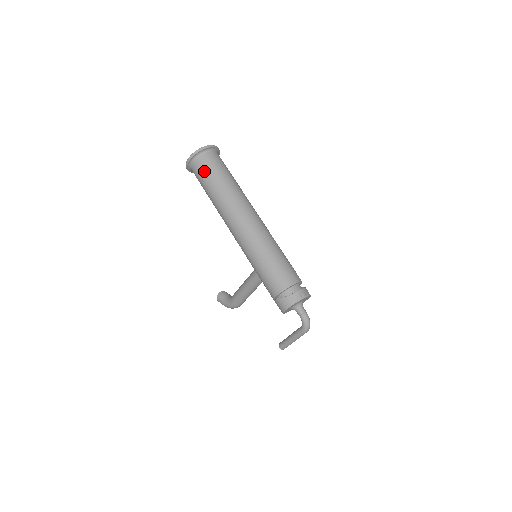
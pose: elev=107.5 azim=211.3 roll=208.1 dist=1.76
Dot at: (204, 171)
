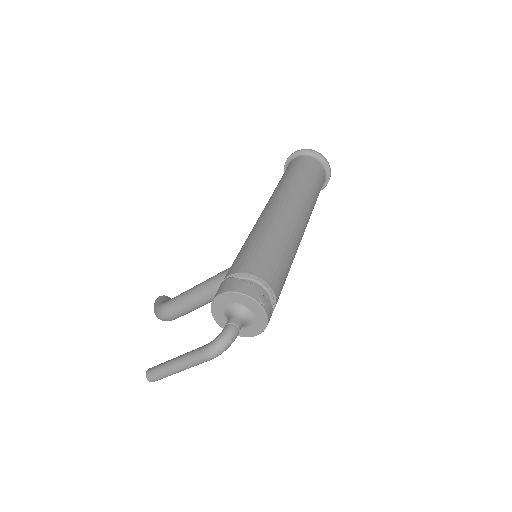
Dot at: (300, 163)
